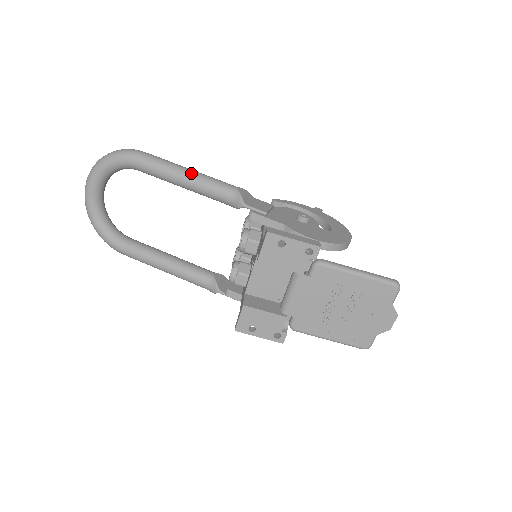
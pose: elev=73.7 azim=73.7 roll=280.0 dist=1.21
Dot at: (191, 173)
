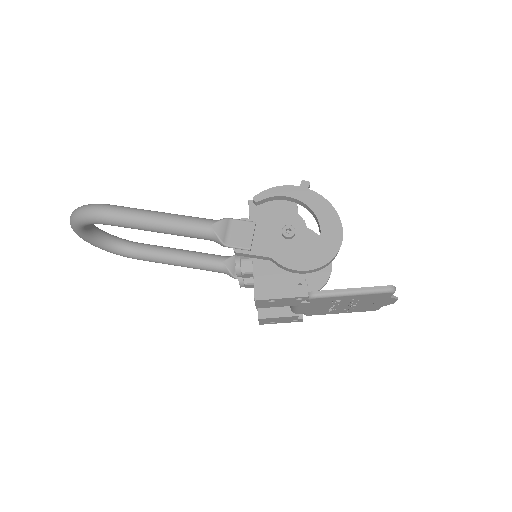
Dot at: (162, 224)
